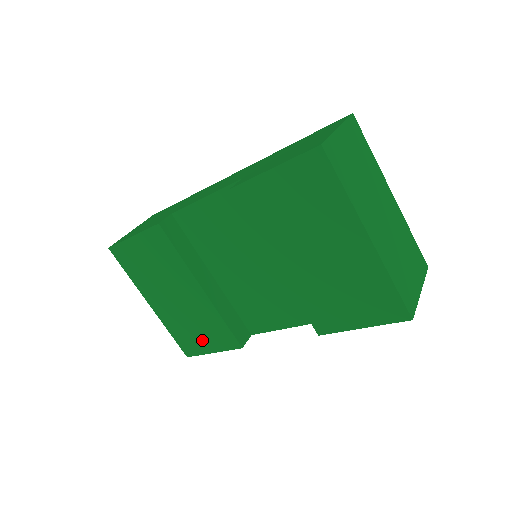
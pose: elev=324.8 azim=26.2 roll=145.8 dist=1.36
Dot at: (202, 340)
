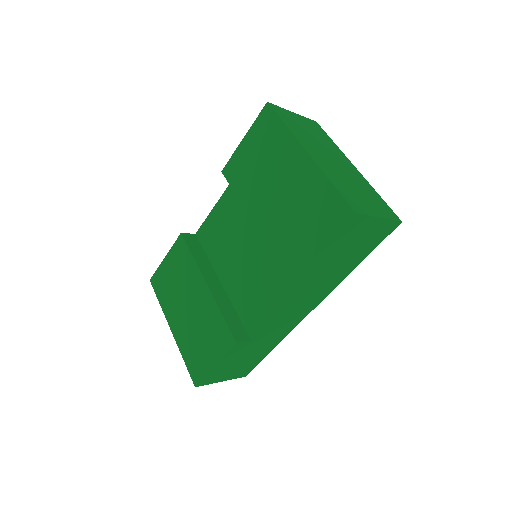
Dot at: (206, 352)
